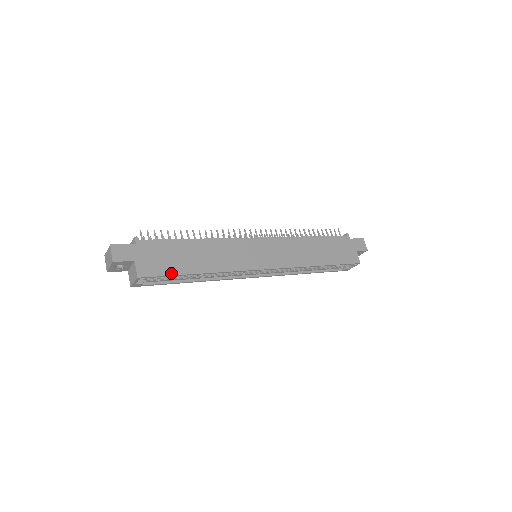
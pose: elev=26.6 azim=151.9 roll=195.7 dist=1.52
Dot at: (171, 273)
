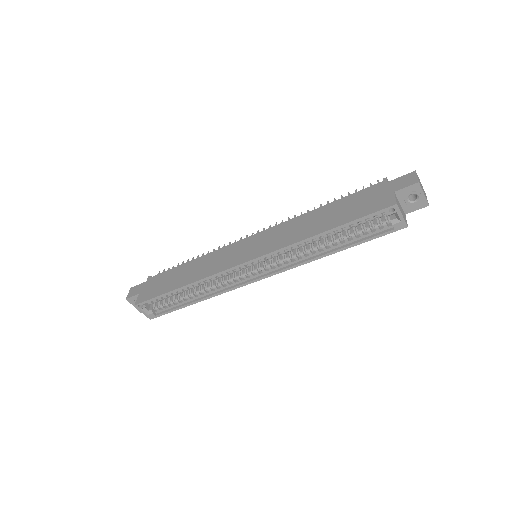
Dot at: (158, 295)
